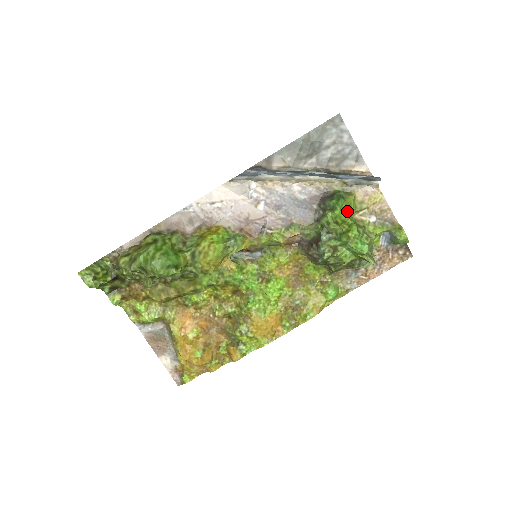
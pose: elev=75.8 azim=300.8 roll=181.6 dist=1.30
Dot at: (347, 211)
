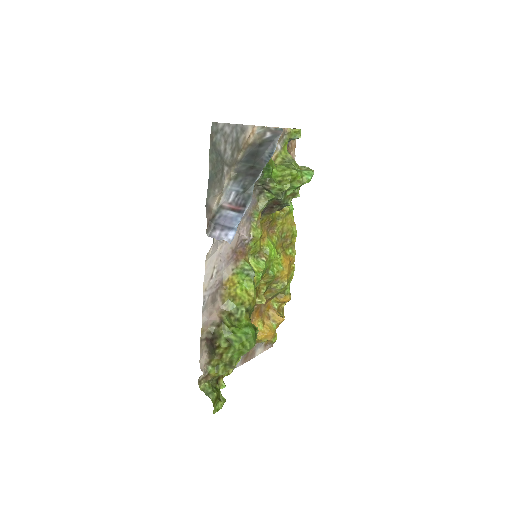
Dot at: (274, 167)
